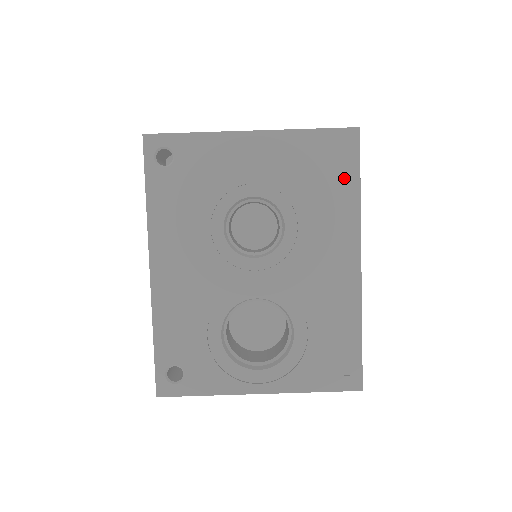
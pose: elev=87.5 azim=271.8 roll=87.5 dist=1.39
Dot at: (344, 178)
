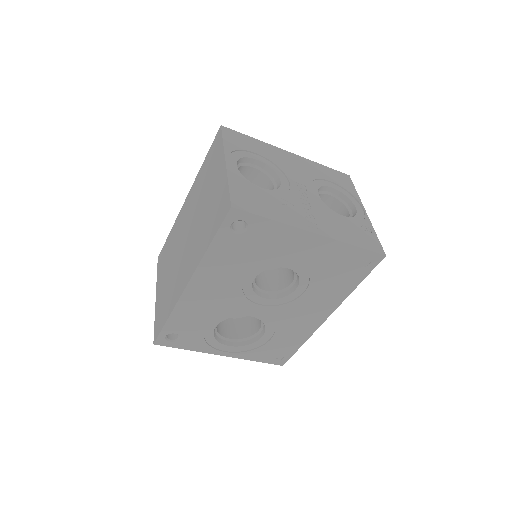
Dot at: (353, 278)
